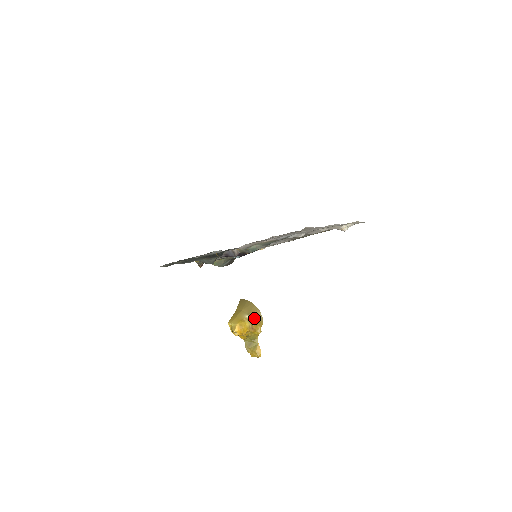
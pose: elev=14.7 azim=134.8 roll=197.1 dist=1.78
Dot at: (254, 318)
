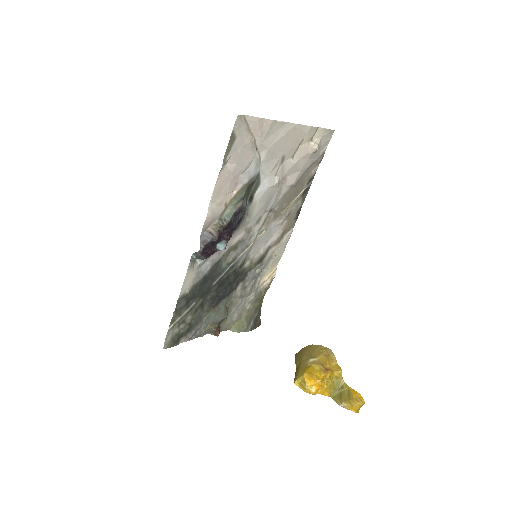
Dot at: (320, 356)
